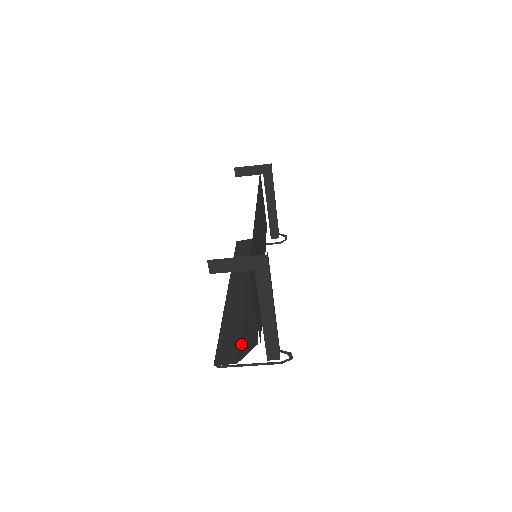
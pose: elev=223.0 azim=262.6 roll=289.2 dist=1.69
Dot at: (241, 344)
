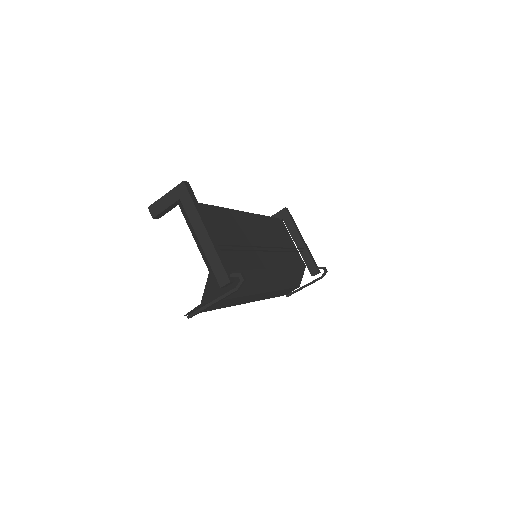
Dot at: occluded
